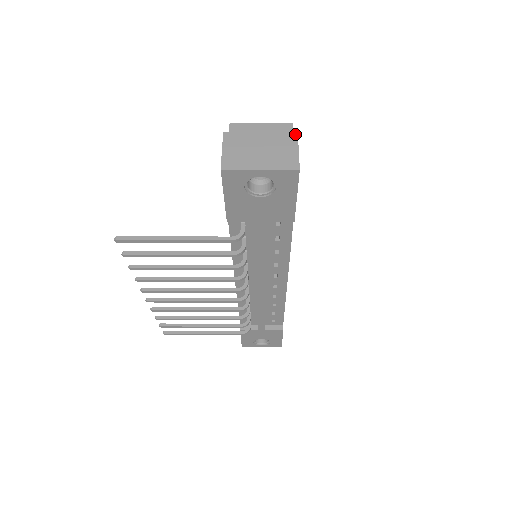
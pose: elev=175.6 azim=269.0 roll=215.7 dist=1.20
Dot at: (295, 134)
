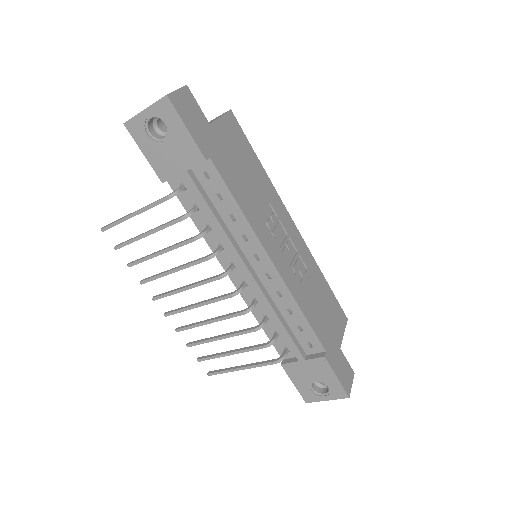
Dot at: (184, 86)
